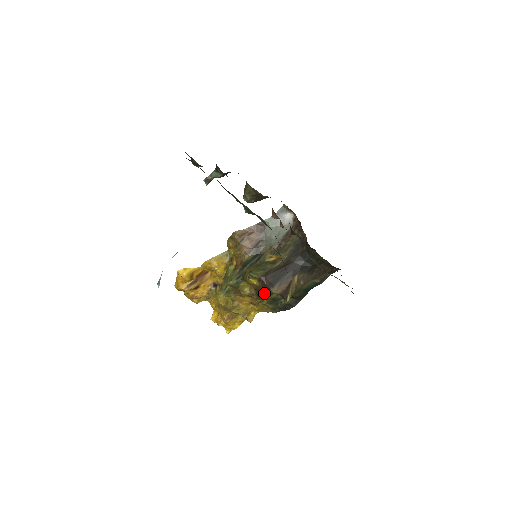
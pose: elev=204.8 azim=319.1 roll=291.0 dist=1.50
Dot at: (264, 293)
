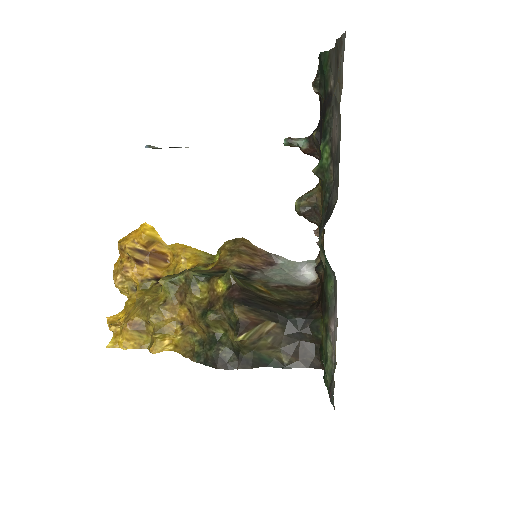
Dot at: (217, 311)
